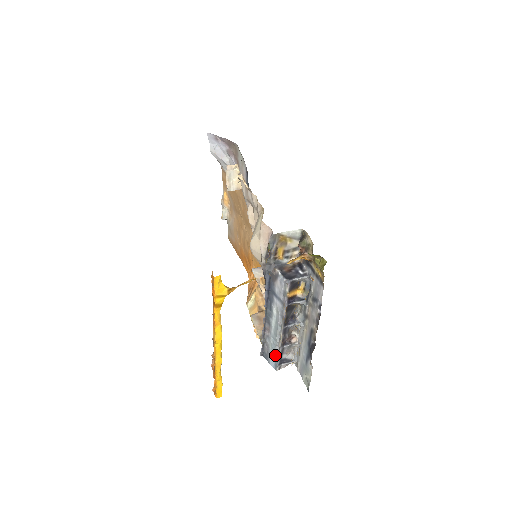
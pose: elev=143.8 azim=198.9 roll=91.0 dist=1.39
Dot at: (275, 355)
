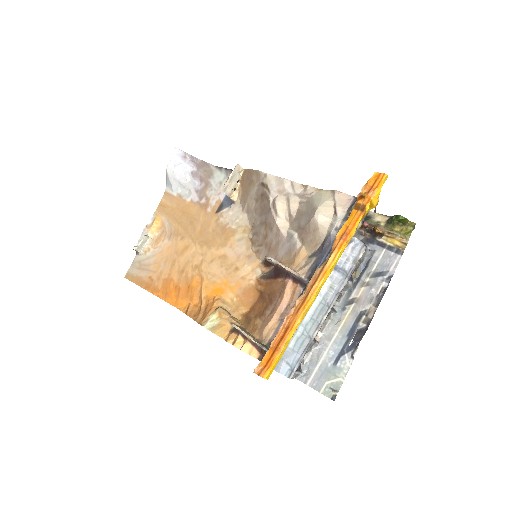
Dot at: (299, 352)
